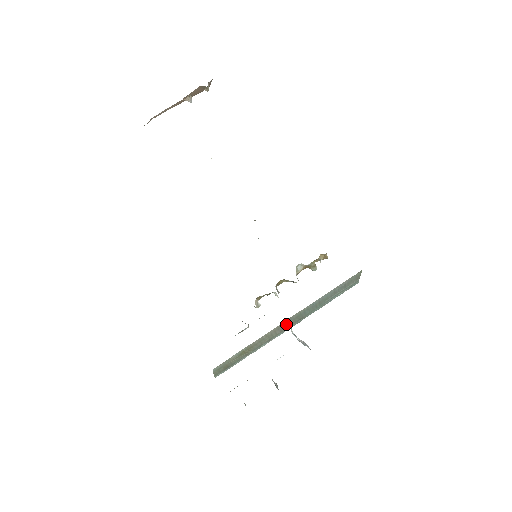
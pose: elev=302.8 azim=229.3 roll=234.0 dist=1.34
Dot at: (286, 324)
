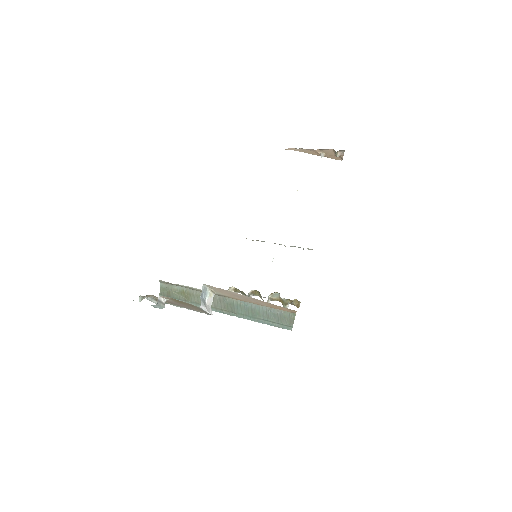
Dot at: (221, 303)
